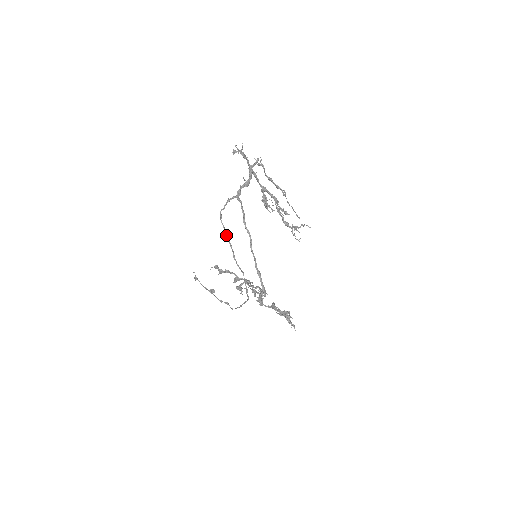
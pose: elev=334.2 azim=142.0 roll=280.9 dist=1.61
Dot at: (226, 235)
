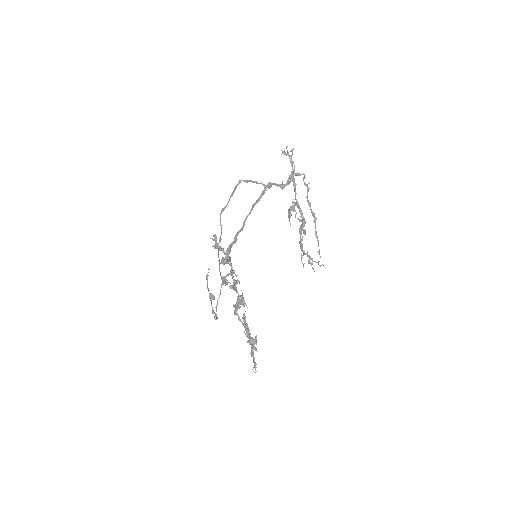
Dot at: (231, 195)
